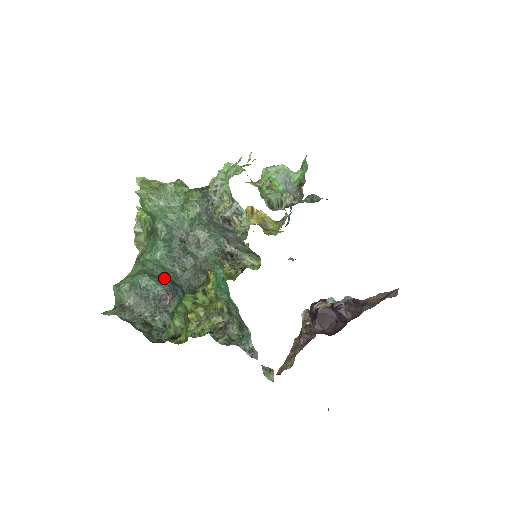
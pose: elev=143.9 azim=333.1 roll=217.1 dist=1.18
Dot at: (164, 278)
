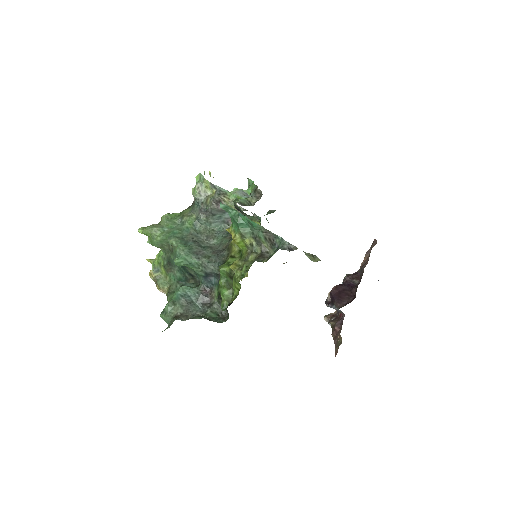
Dot at: (196, 286)
